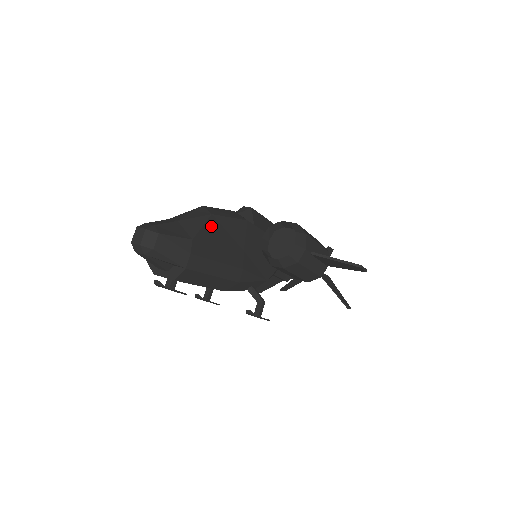
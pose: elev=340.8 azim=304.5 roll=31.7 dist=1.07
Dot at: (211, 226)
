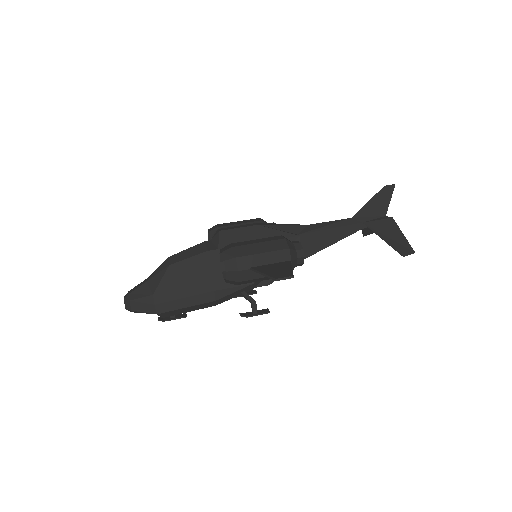
Dot at: (170, 275)
